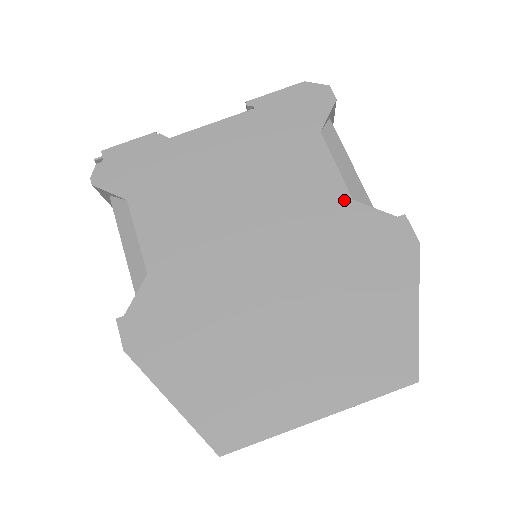
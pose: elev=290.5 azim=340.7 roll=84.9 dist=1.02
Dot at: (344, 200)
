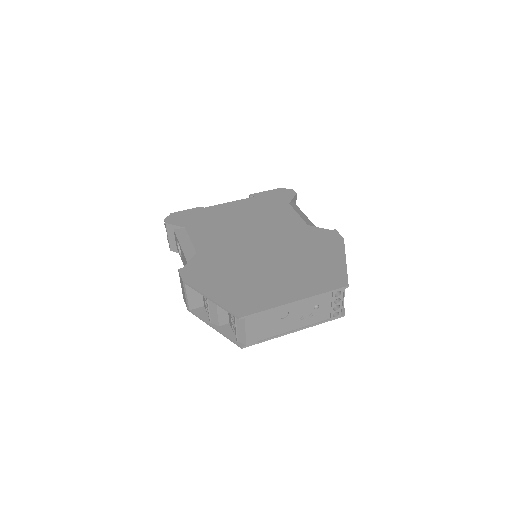
Dot at: (303, 225)
